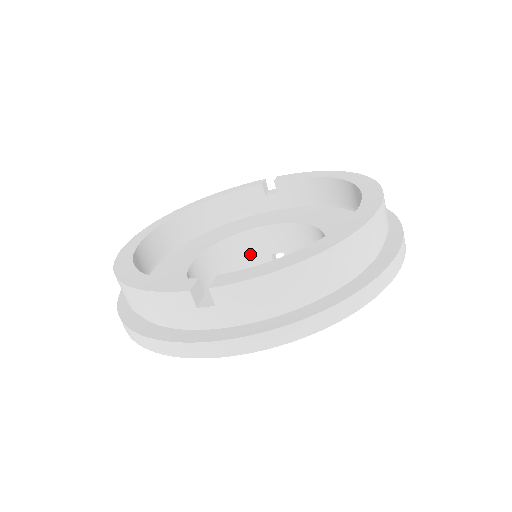
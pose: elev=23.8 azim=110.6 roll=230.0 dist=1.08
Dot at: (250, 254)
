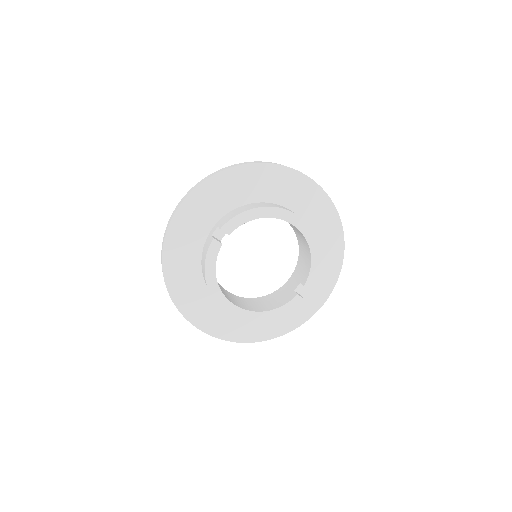
Dot at: (280, 299)
